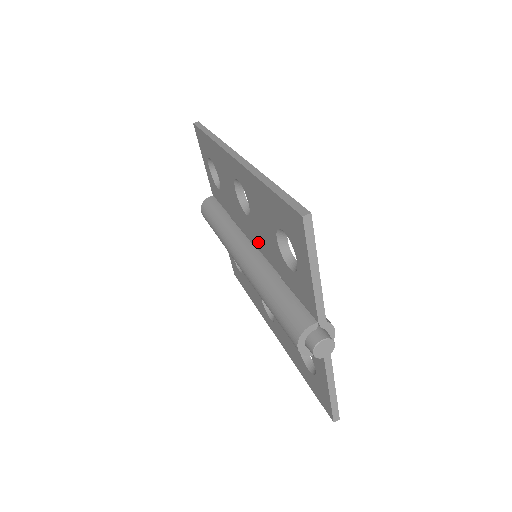
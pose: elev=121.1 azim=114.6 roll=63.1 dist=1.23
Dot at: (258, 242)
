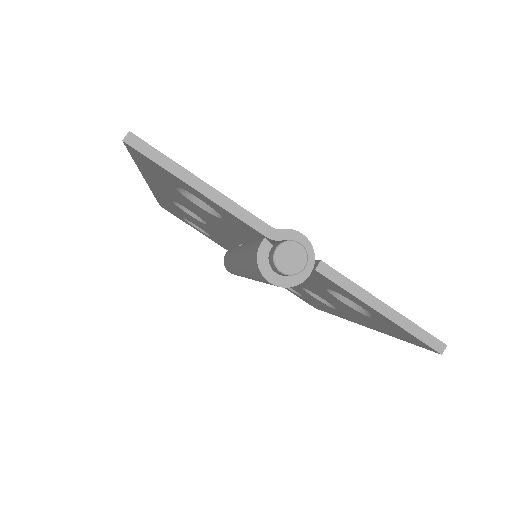
Dot at: occluded
